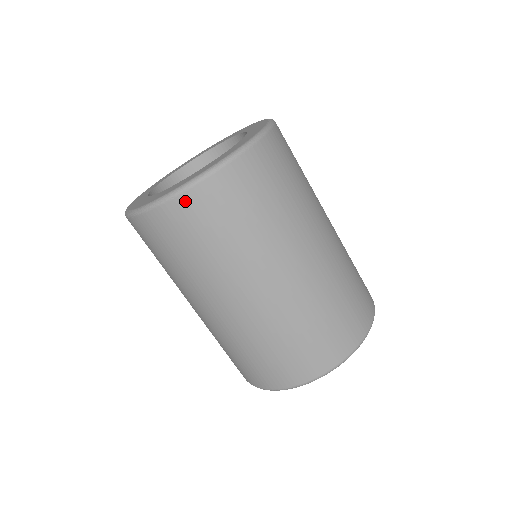
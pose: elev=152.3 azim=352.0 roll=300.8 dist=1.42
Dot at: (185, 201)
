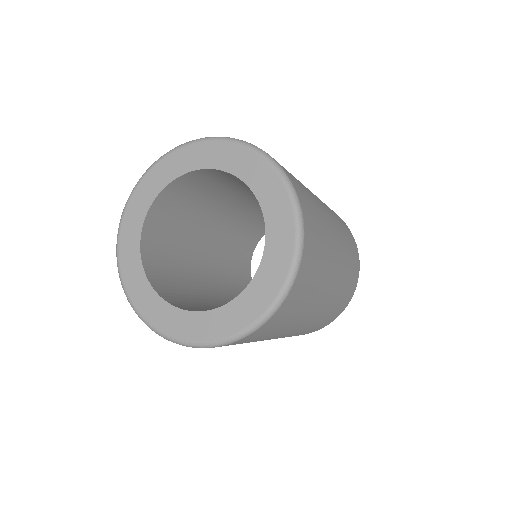
Dot at: (278, 313)
